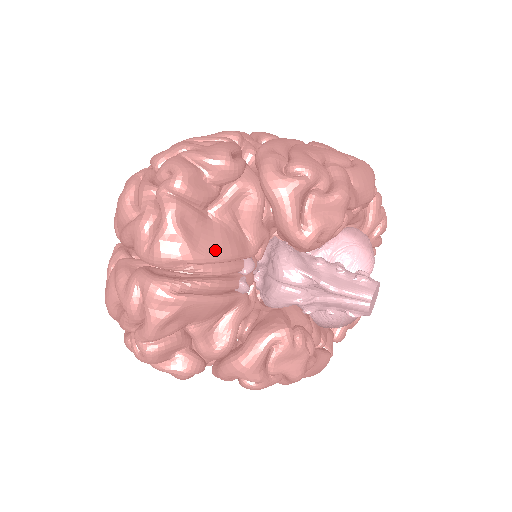
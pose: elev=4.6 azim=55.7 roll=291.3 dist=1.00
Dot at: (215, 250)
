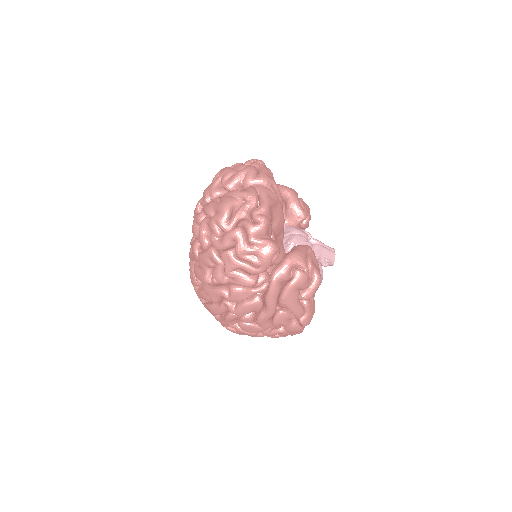
Dot at: occluded
